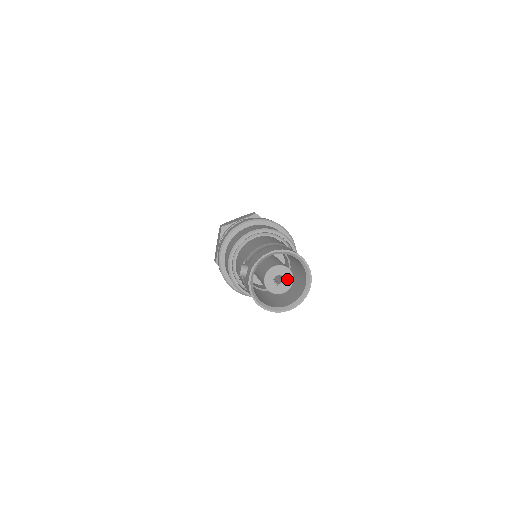
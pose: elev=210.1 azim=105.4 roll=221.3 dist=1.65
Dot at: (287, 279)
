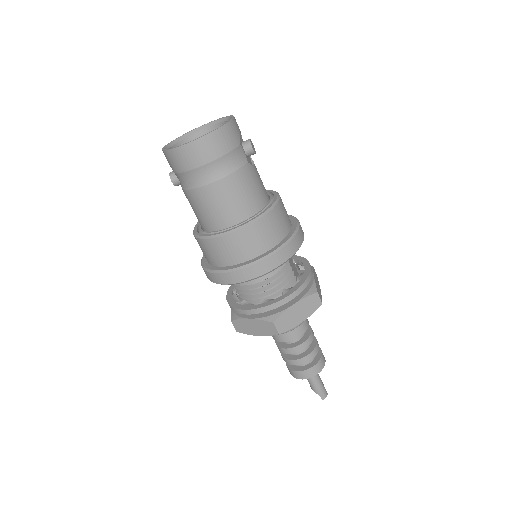
Dot at: occluded
